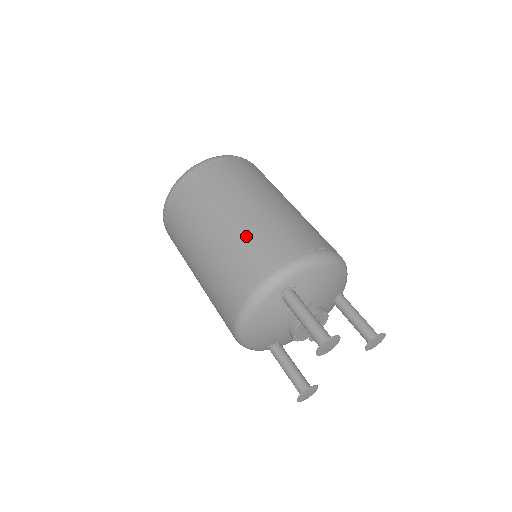
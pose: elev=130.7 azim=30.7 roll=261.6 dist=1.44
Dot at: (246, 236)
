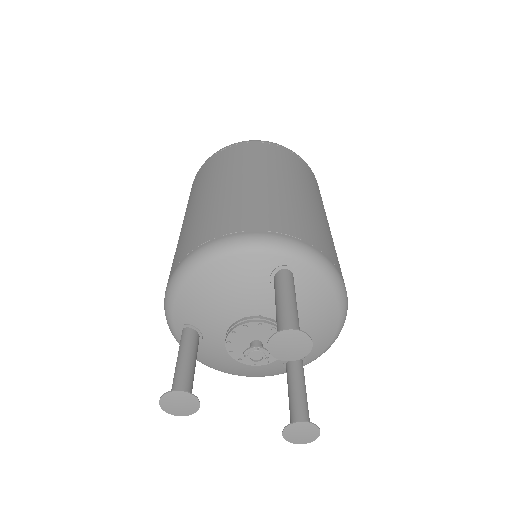
Dot at: (293, 204)
